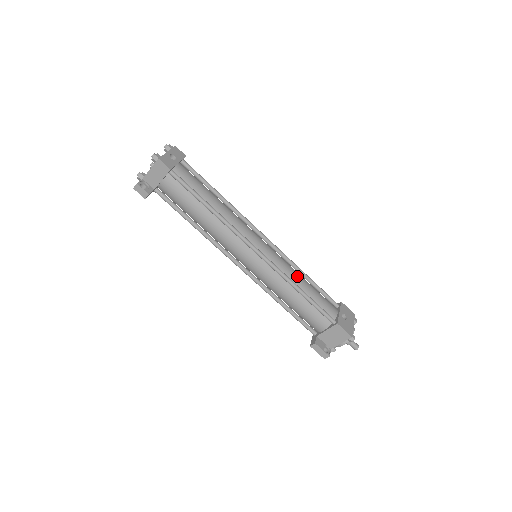
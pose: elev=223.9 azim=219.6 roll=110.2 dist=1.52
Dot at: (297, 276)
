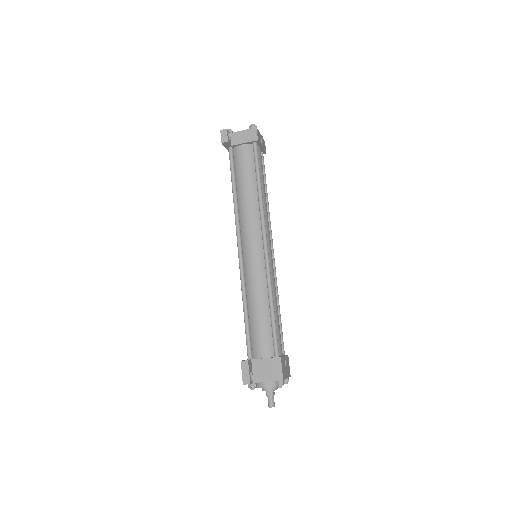
Dot at: occluded
